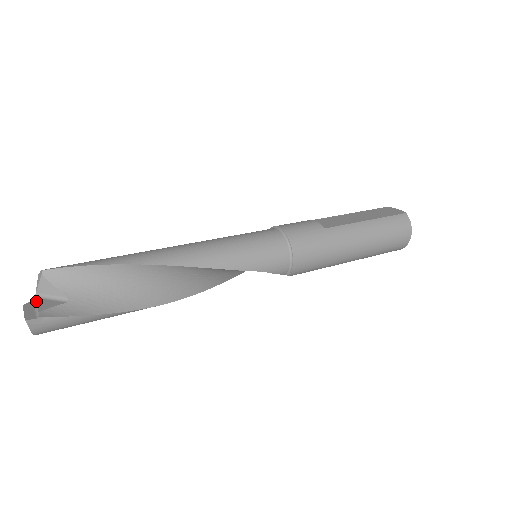
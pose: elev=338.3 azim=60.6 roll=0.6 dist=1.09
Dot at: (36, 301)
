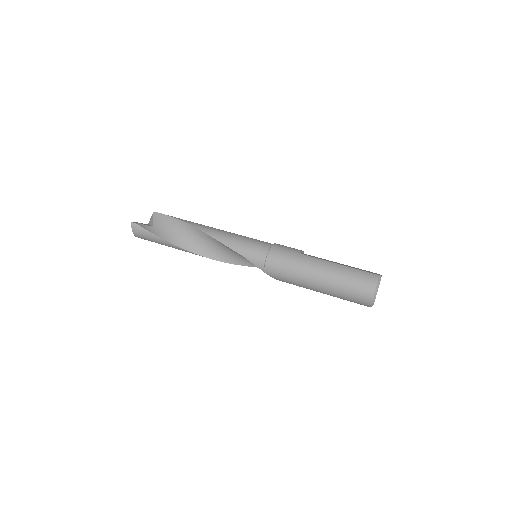
Dot at: occluded
